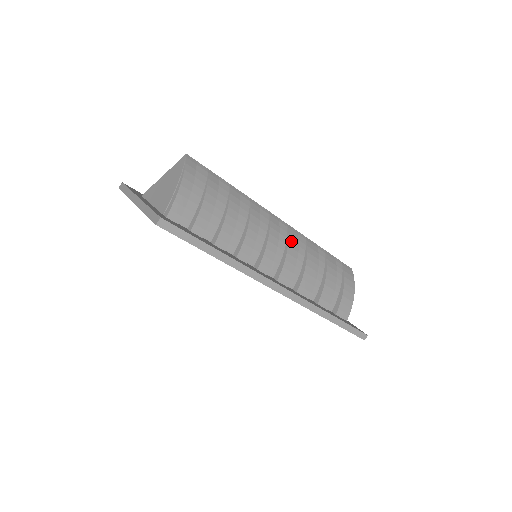
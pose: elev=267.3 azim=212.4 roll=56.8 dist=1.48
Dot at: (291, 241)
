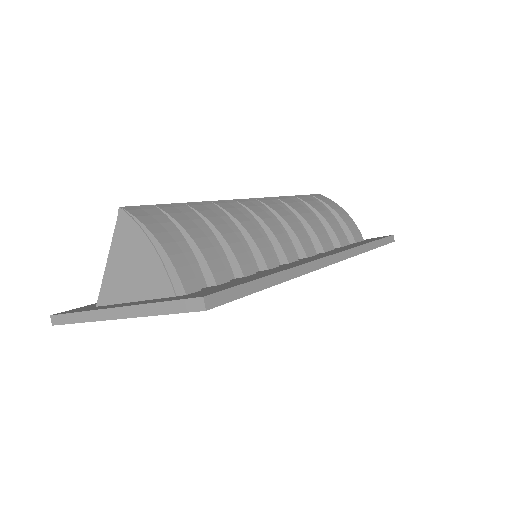
Dot at: (277, 210)
